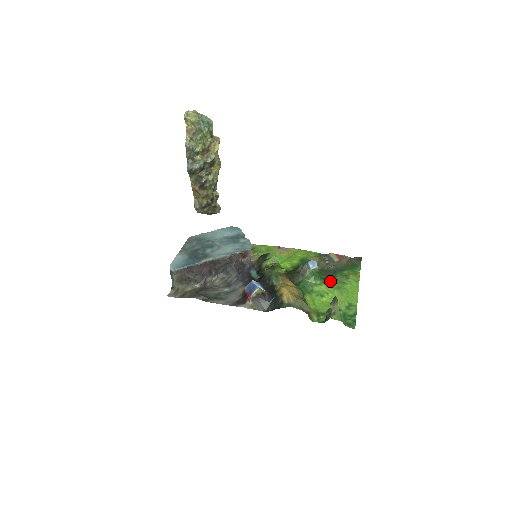
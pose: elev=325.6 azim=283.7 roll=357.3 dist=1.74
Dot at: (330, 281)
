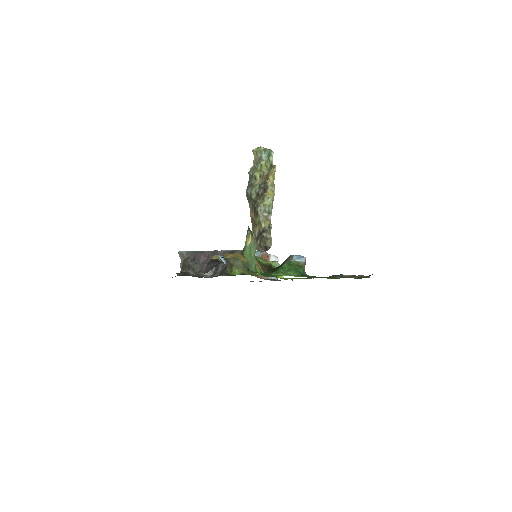
Dot at: (308, 276)
